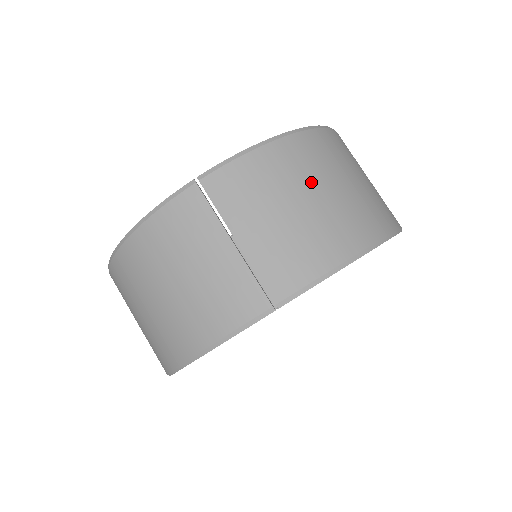
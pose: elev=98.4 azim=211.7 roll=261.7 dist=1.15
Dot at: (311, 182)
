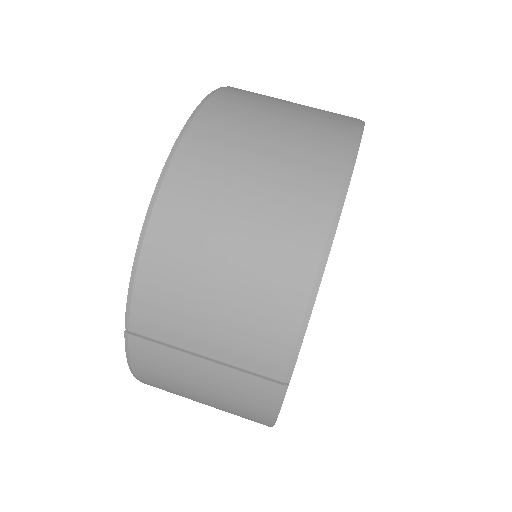
Dot at: (212, 244)
